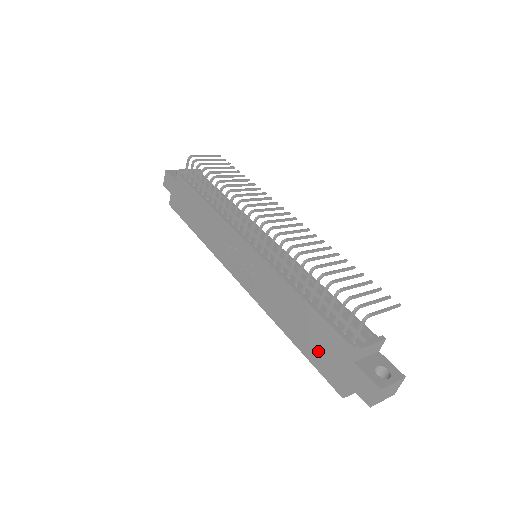
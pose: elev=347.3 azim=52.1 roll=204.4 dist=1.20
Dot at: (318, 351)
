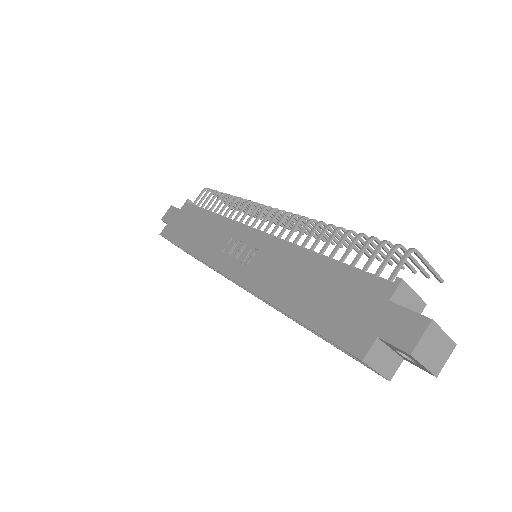
Dot at: (330, 310)
